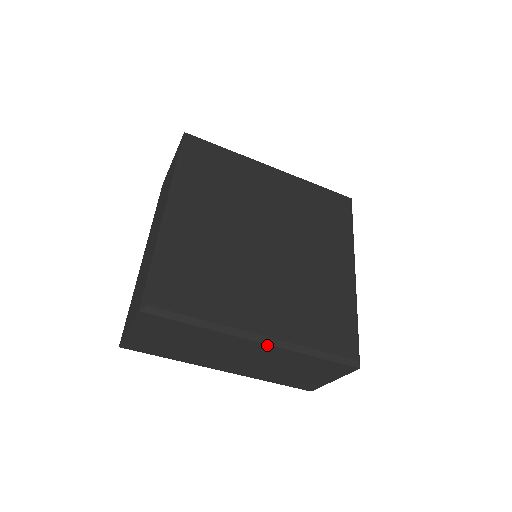
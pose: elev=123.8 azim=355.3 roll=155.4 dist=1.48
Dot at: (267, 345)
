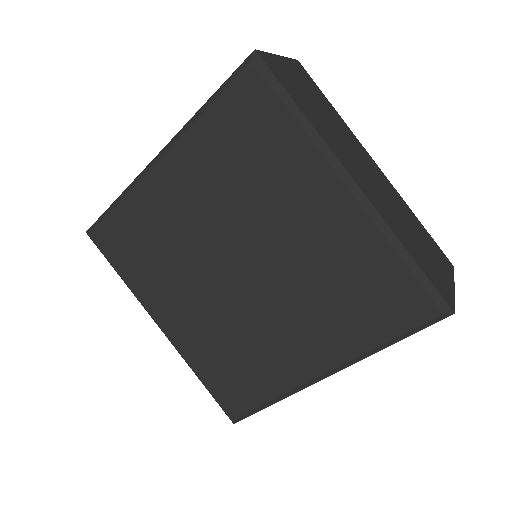
Dot at: (337, 371)
